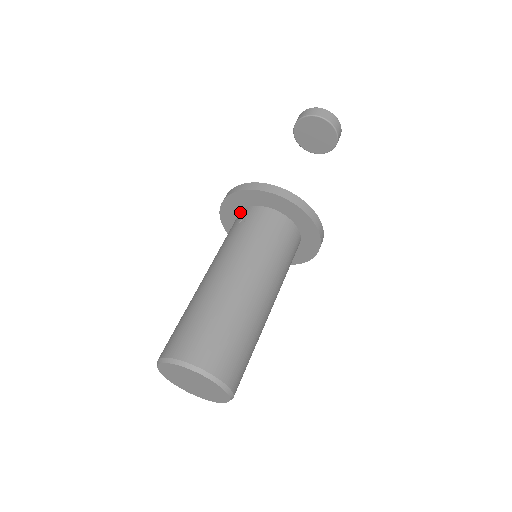
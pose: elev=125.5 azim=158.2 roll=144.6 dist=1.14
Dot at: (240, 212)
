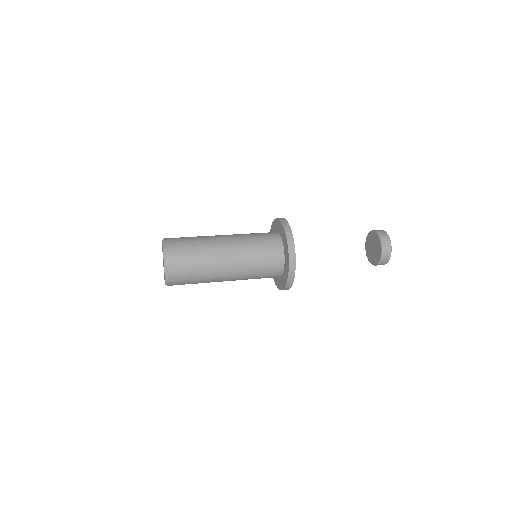
Dot at: occluded
